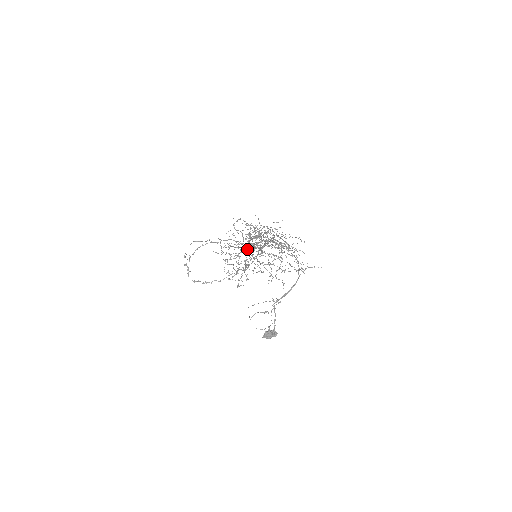
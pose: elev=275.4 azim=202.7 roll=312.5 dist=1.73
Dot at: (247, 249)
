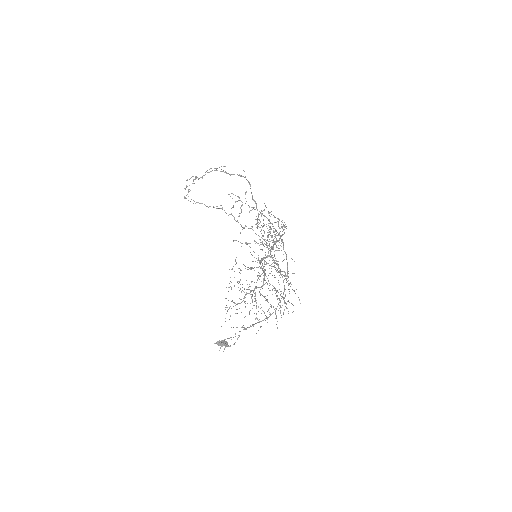
Dot at: occluded
